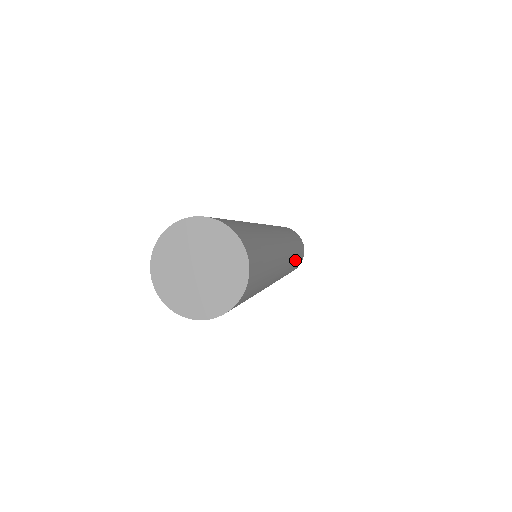
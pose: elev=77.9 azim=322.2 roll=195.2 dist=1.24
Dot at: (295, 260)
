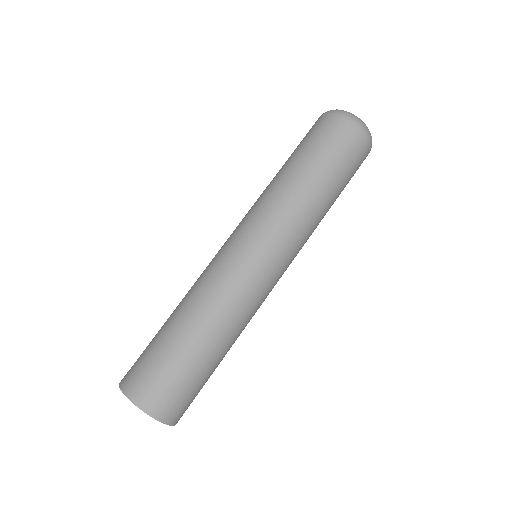
Dot at: (318, 210)
